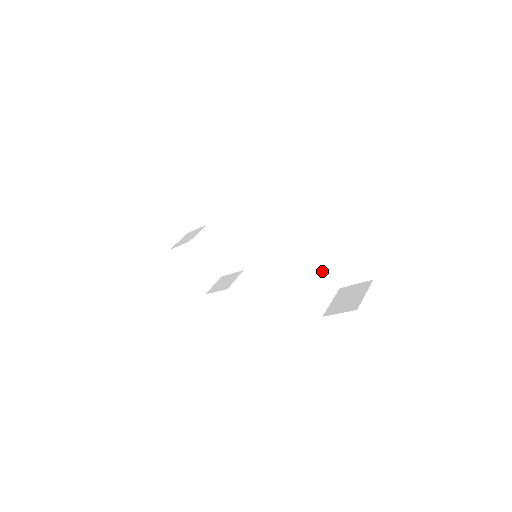
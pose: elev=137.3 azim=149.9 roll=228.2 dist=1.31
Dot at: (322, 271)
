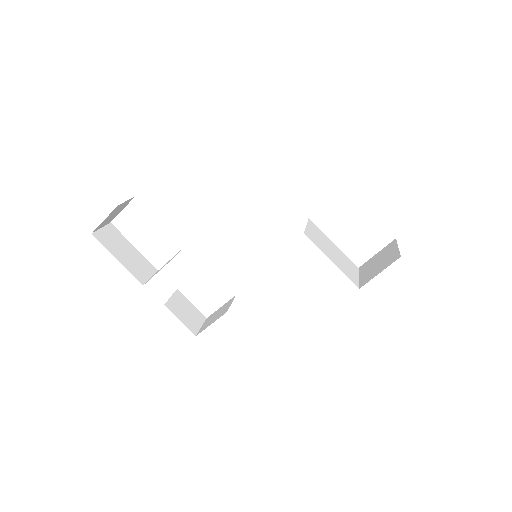
Dot at: (337, 249)
